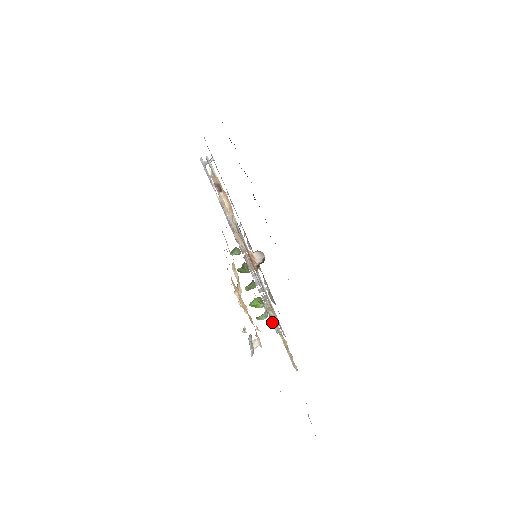
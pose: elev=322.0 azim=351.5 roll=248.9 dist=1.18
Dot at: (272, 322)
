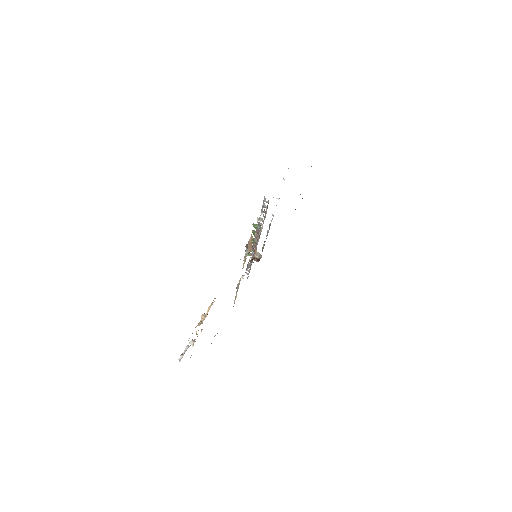
Dot at: (237, 286)
